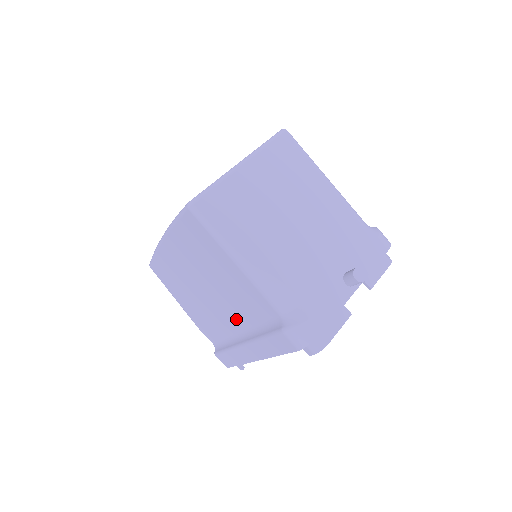
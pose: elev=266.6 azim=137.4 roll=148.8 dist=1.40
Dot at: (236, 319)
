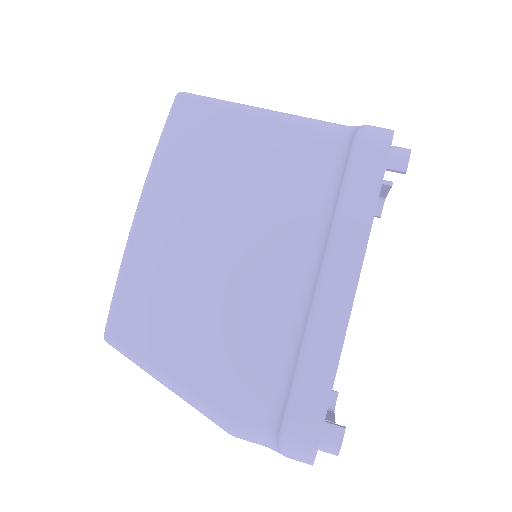
Dot at: (288, 248)
